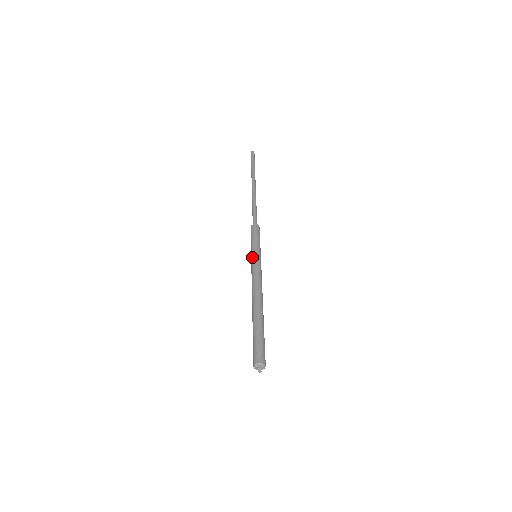
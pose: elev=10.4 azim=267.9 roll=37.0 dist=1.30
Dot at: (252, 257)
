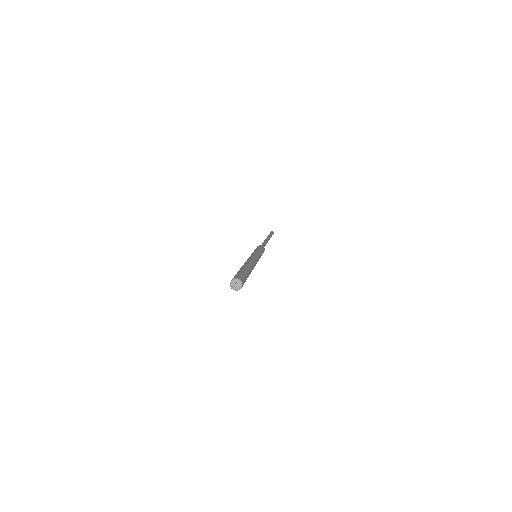
Dot at: occluded
